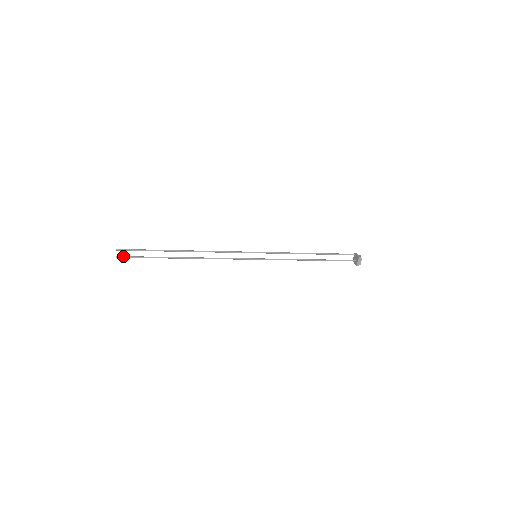
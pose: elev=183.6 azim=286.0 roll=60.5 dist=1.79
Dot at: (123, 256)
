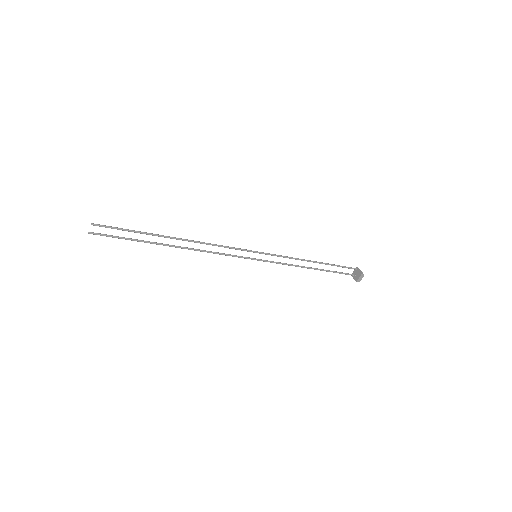
Dot at: (98, 233)
